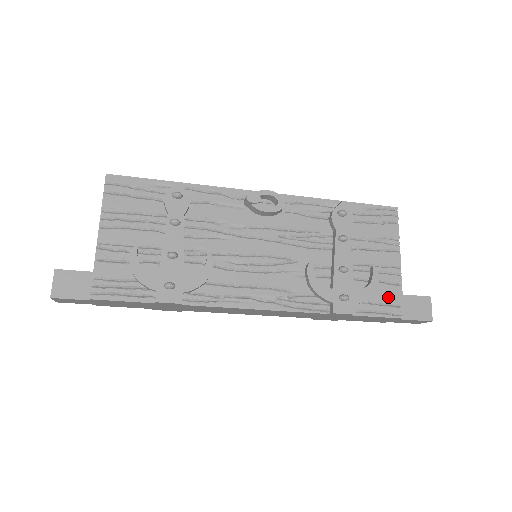
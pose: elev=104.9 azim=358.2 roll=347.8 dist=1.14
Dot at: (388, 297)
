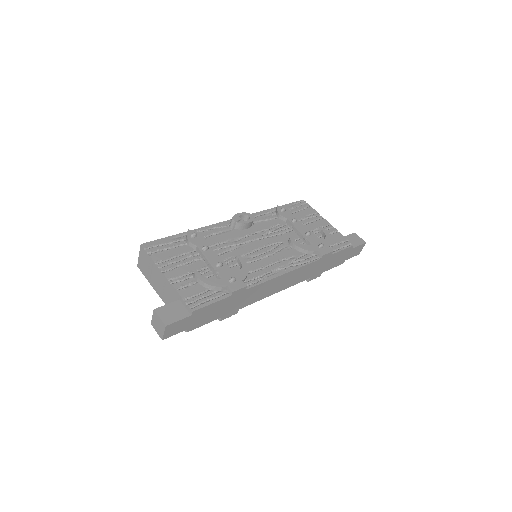
Dot at: (338, 239)
